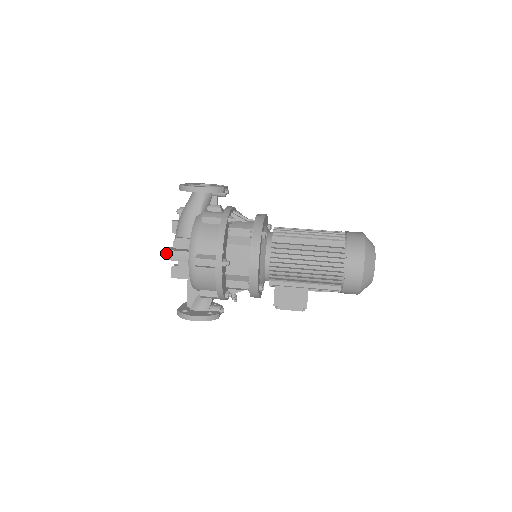
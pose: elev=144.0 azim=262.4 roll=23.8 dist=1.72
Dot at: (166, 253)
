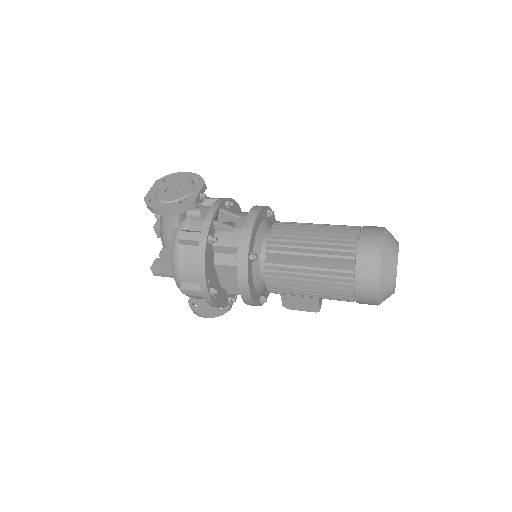
Dot at: (154, 271)
